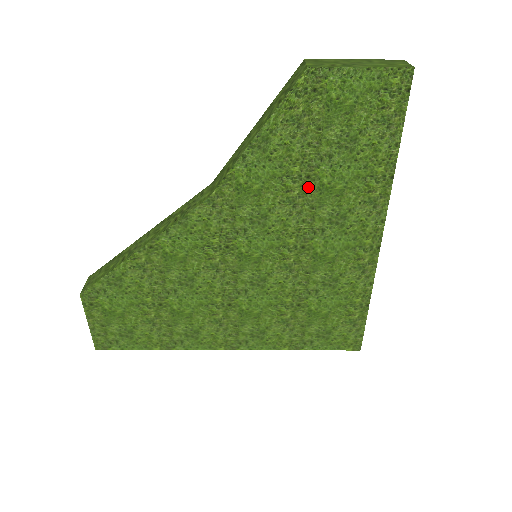
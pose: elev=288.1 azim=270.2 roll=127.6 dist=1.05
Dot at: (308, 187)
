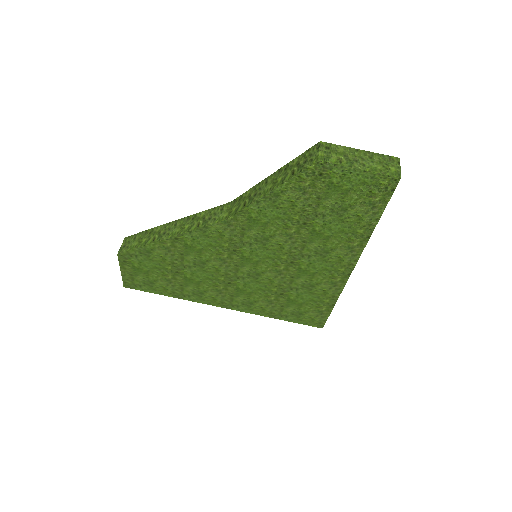
Dot at: (303, 230)
